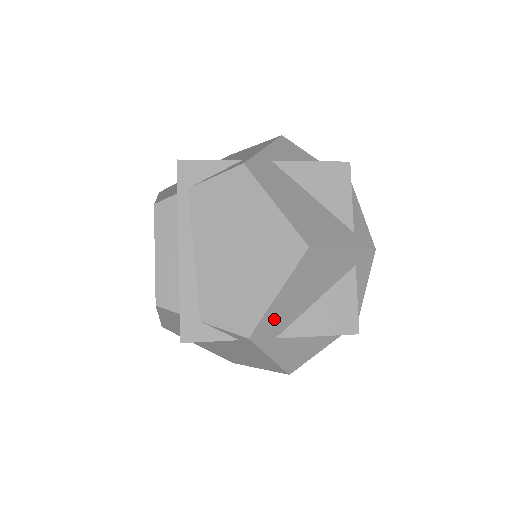
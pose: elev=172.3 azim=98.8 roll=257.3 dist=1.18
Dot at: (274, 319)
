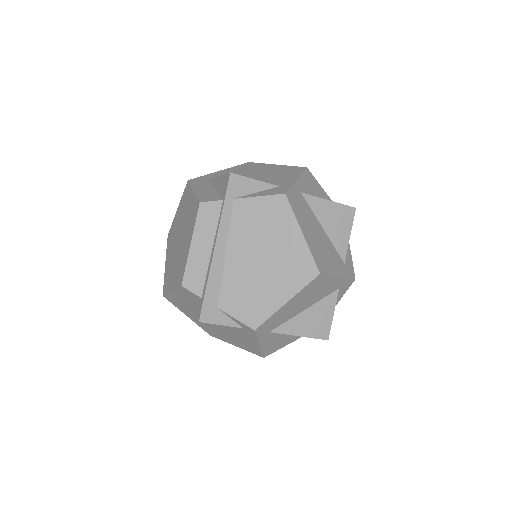
Dot at: (276, 319)
